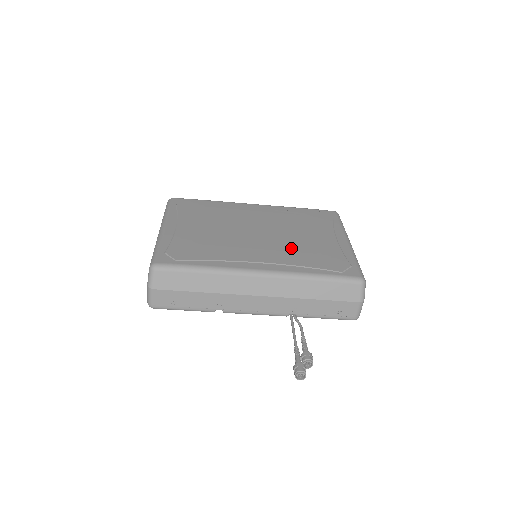
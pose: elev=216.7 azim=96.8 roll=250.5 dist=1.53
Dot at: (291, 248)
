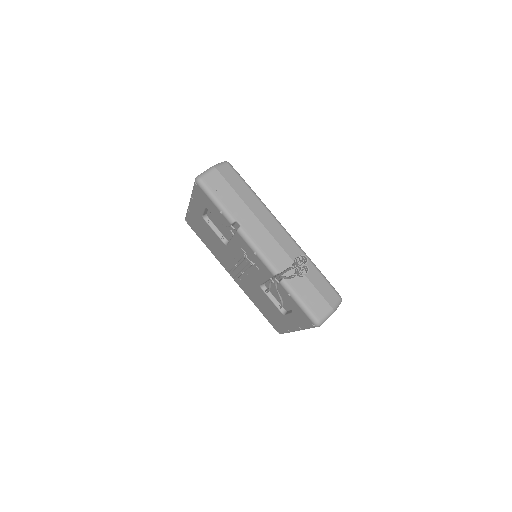
Dot at: occluded
